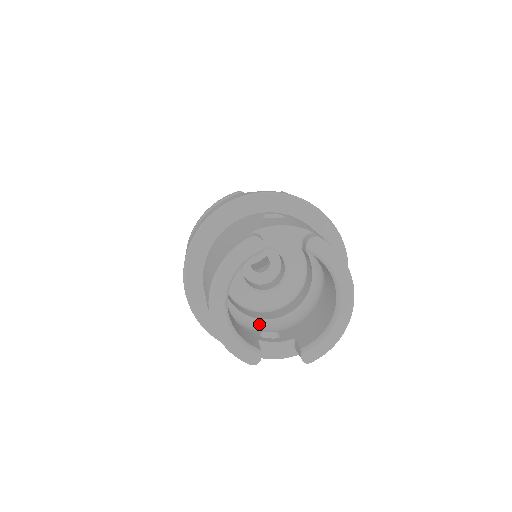
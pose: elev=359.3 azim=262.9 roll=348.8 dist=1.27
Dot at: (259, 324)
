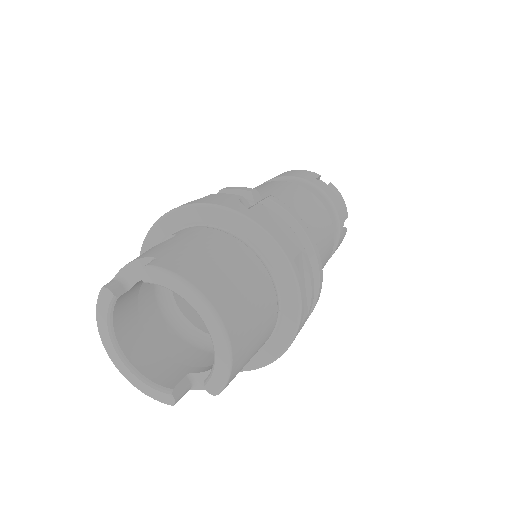
Dot at: occluded
